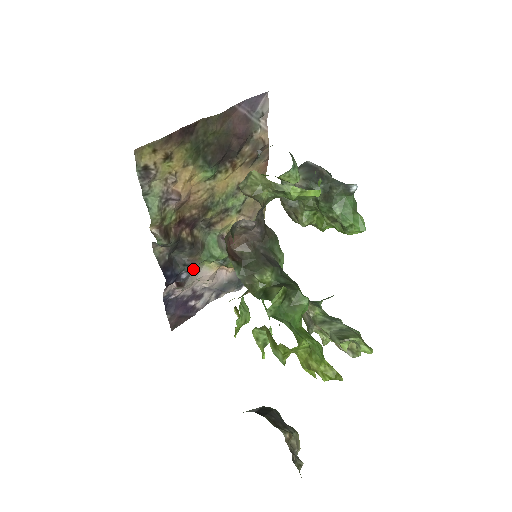
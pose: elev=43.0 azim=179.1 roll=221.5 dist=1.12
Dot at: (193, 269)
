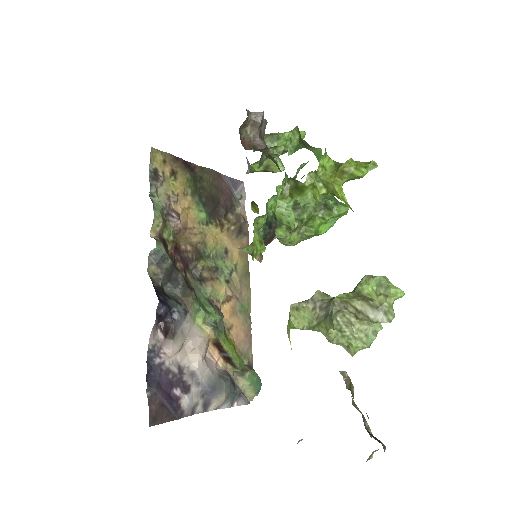
Dot at: (185, 316)
